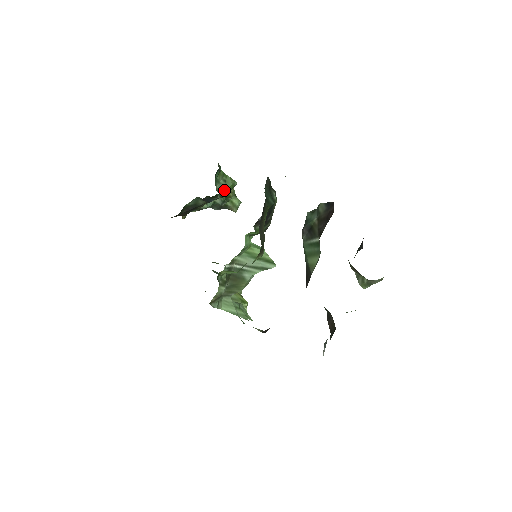
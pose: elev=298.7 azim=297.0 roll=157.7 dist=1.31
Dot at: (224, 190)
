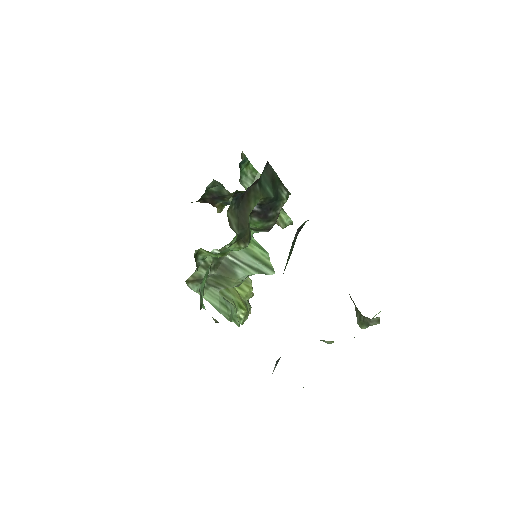
Dot at: occluded
